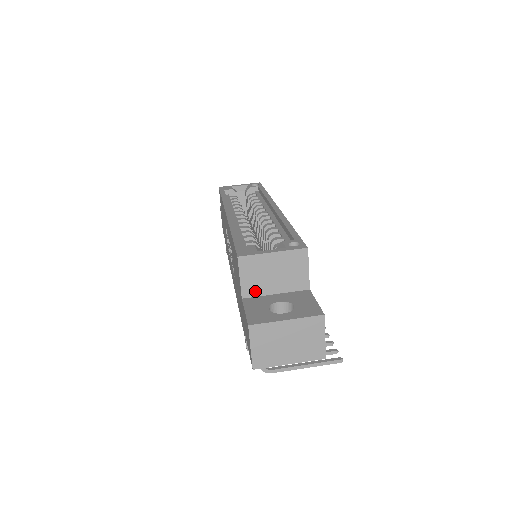
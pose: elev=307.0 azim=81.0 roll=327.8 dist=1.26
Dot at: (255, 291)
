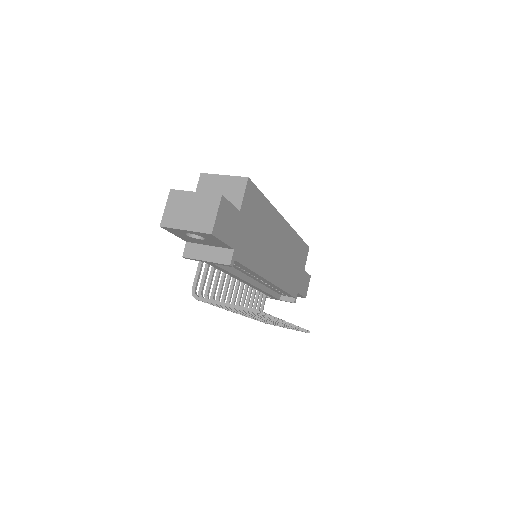
Dot at: occluded
